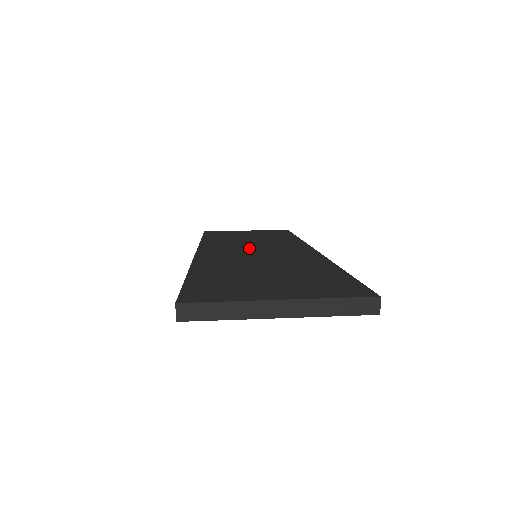
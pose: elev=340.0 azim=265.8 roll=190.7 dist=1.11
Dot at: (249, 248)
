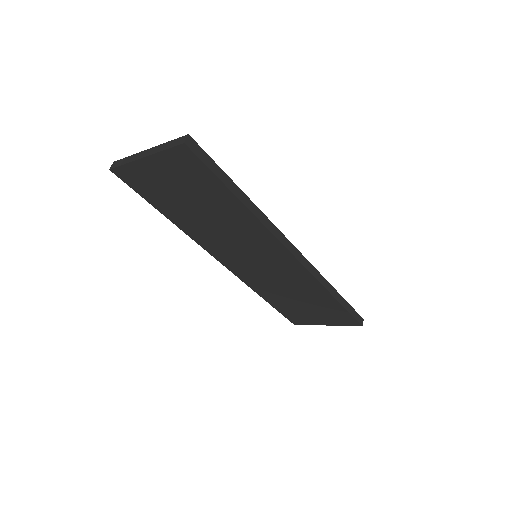
Dot at: occluded
